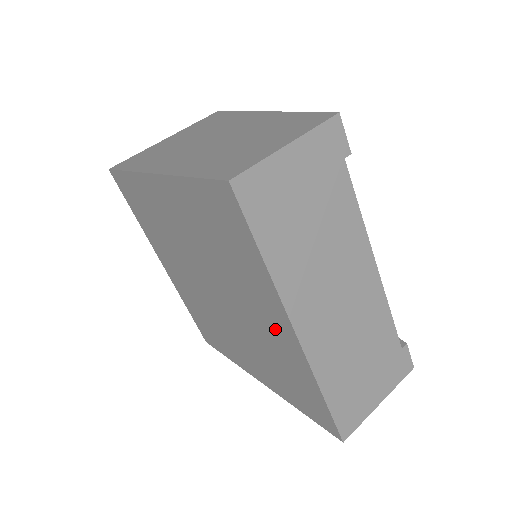
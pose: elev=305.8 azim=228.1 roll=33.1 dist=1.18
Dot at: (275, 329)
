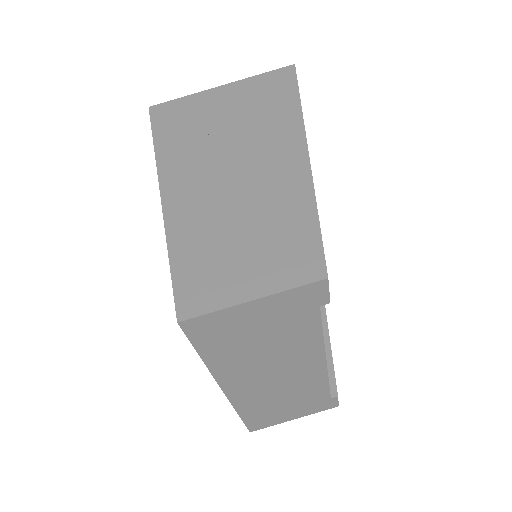
Dot at: occluded
